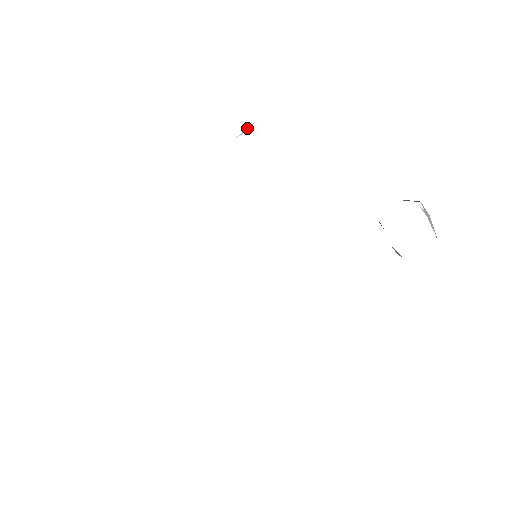
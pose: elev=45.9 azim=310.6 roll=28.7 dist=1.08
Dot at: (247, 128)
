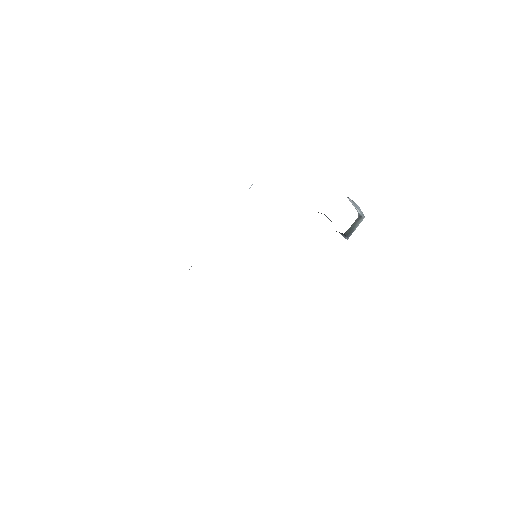
Dot at: occluded
